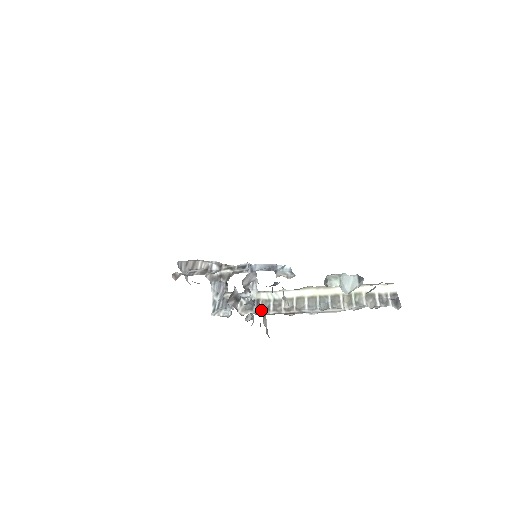
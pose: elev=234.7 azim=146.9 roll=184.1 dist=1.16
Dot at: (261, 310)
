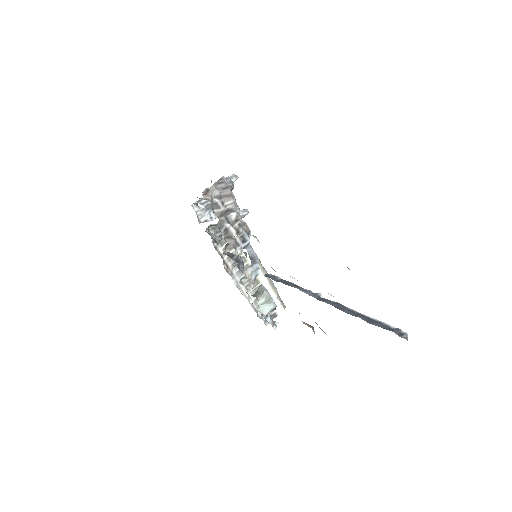
Dot at: occluded
